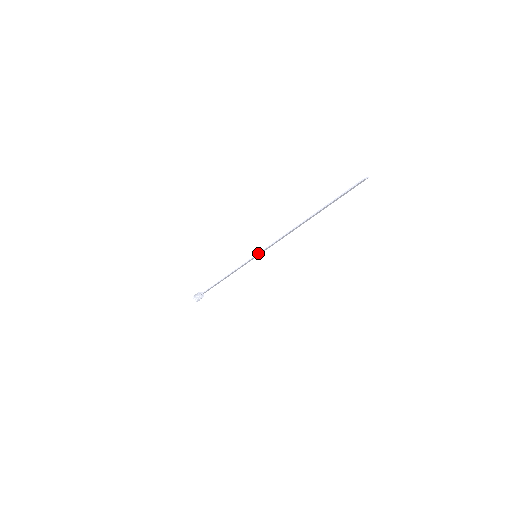
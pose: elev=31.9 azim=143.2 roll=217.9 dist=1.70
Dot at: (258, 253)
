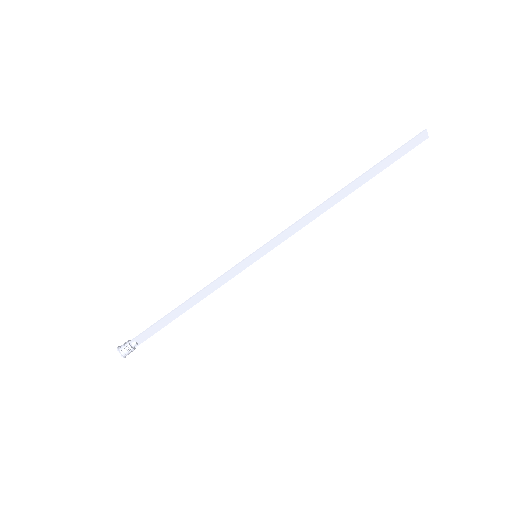
Dot at: occluded
